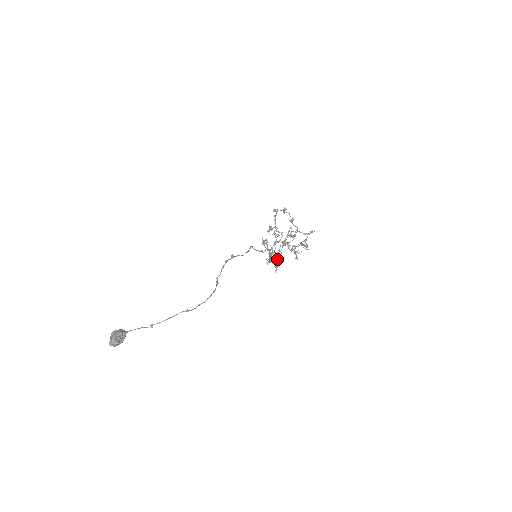
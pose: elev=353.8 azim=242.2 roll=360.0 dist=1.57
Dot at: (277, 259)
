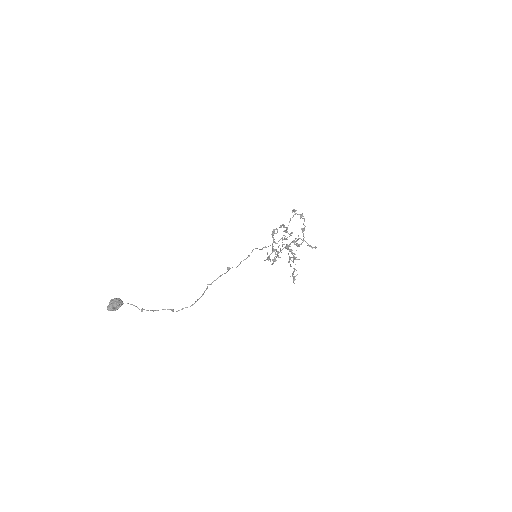
Dot at: (276, 257)
